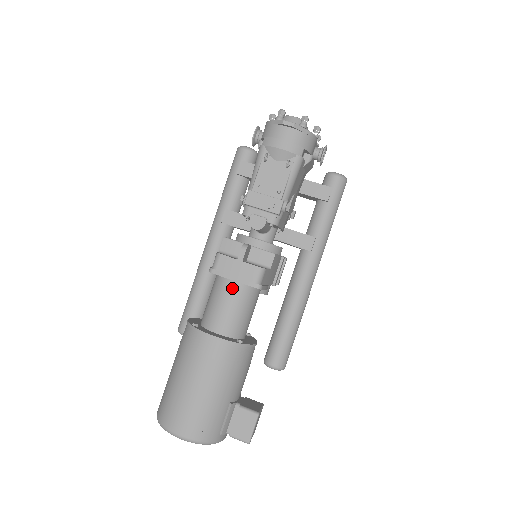
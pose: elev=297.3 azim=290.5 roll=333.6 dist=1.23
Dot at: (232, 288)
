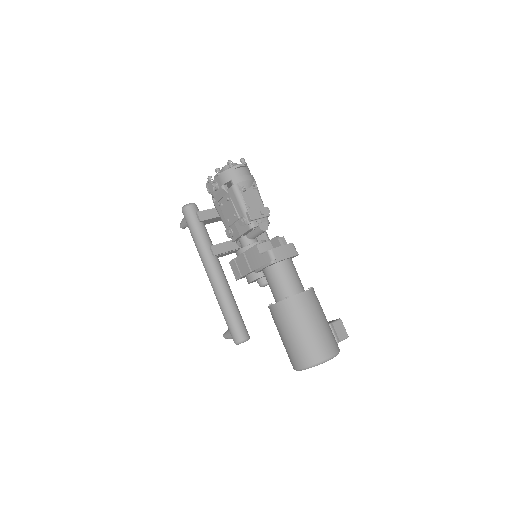
Dot at: (287, 264)
